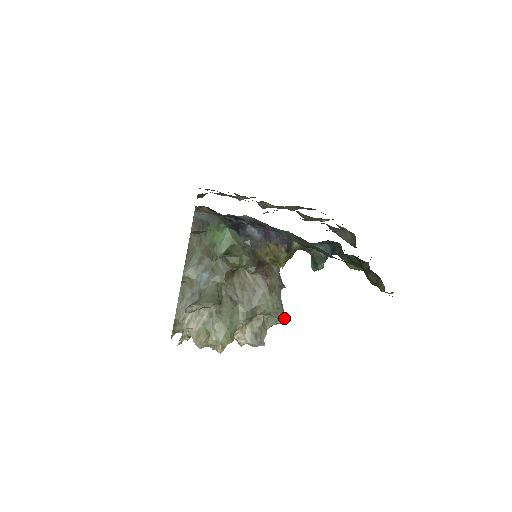
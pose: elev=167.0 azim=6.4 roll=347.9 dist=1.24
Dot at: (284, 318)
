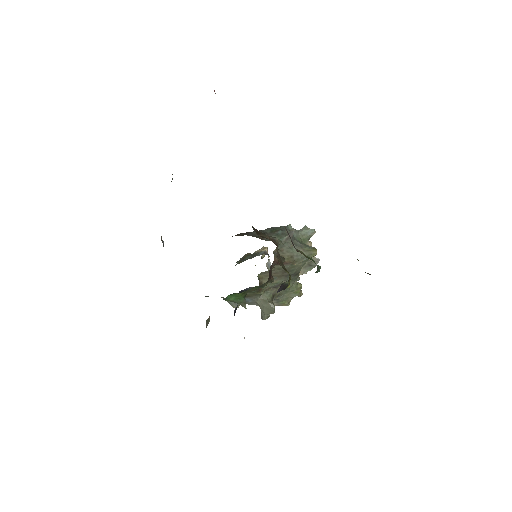
Dot at: (312, 232)
